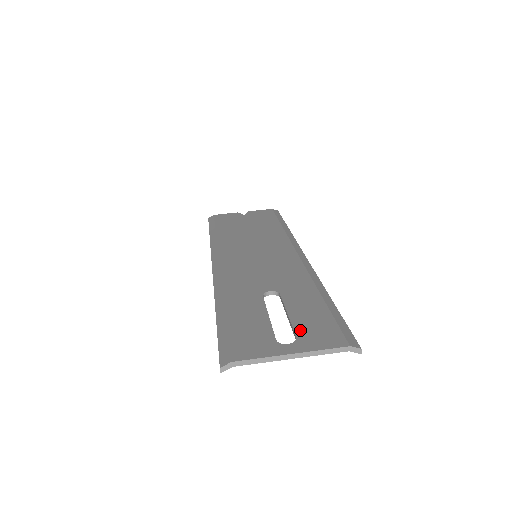
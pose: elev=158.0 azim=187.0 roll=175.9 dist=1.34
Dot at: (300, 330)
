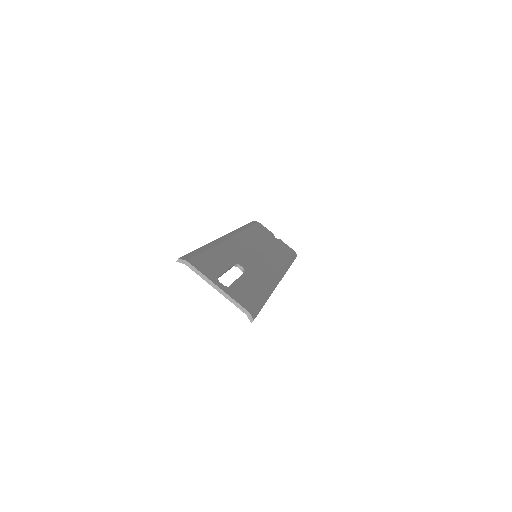
Dot at: (235, 287)
